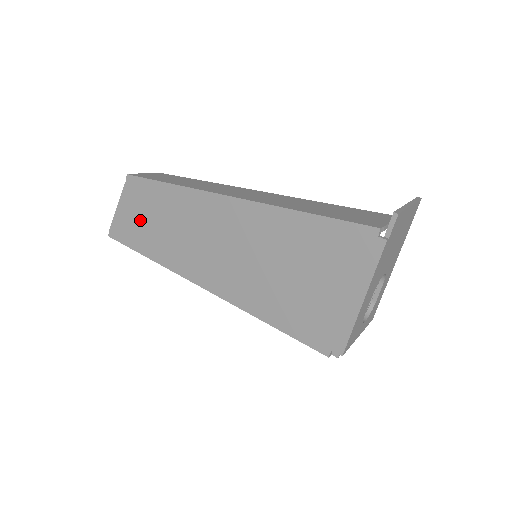
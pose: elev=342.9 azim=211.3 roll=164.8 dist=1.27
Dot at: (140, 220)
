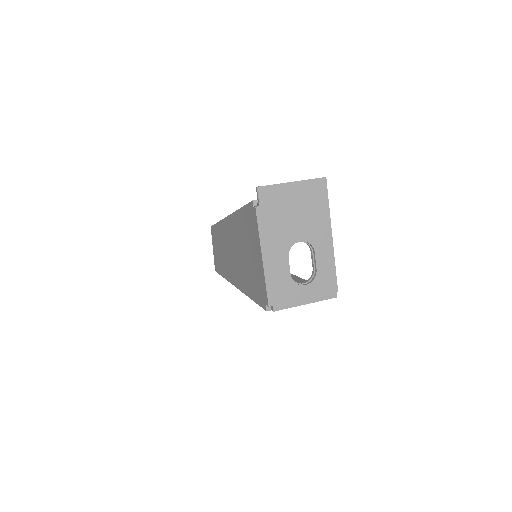
Dot at: (217, 253)
